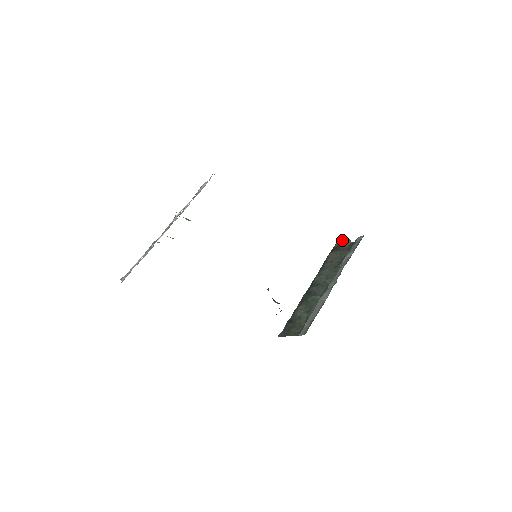
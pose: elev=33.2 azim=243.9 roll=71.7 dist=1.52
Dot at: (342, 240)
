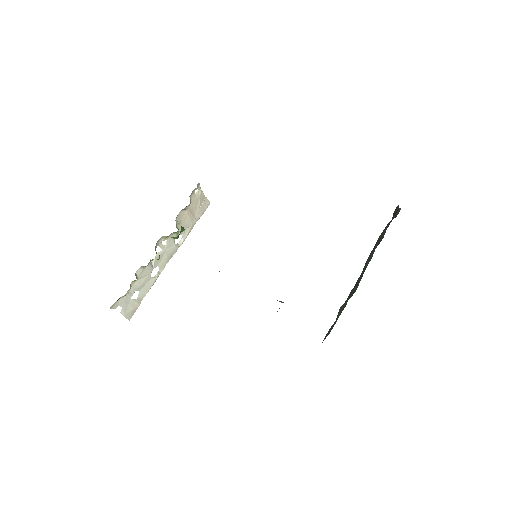
Dot at: (395, 212)
